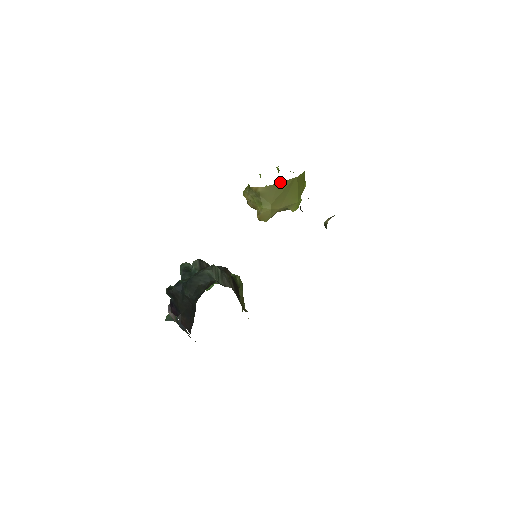
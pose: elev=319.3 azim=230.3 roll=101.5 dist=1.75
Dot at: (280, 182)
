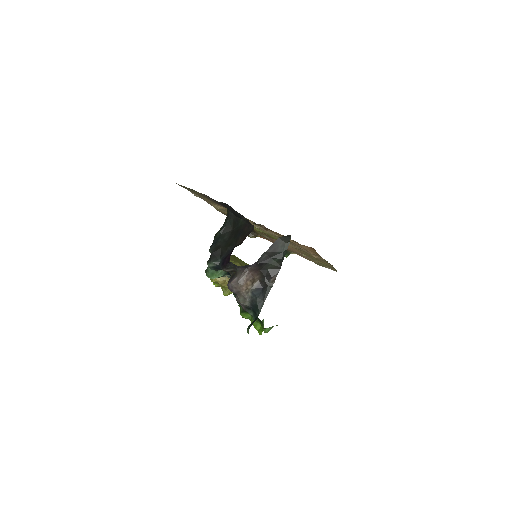
Dot at: occluded
